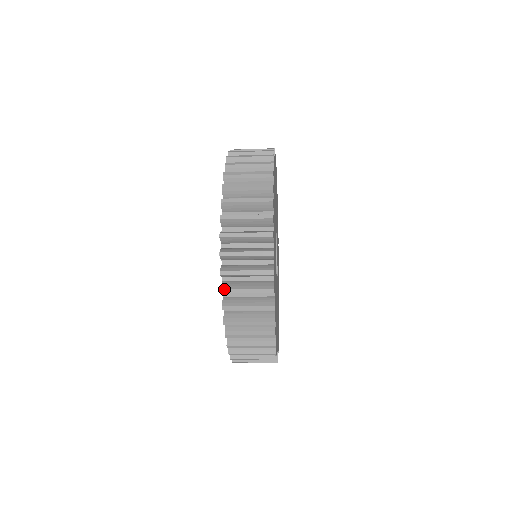
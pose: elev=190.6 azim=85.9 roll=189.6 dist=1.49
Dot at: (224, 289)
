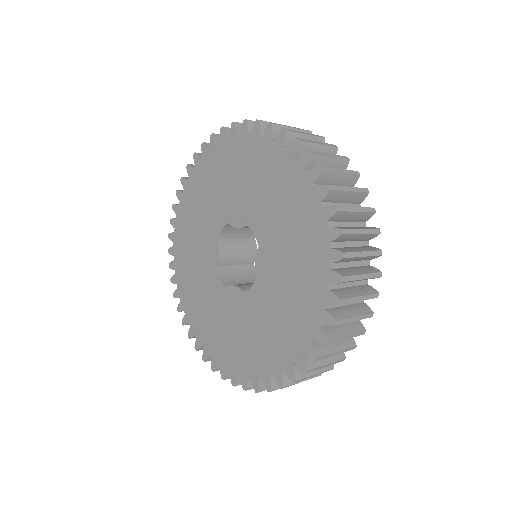
Dot at: (338, 321)
